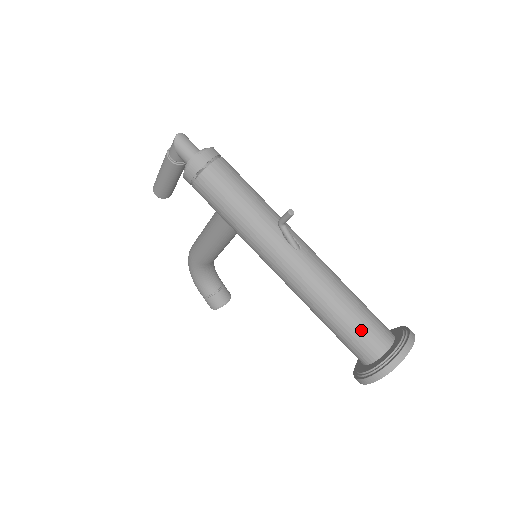
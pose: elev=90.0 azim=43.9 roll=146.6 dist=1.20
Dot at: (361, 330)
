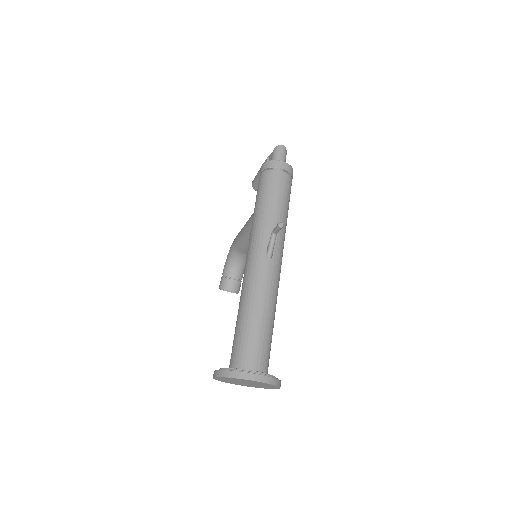
Dot at: (247, 340)
